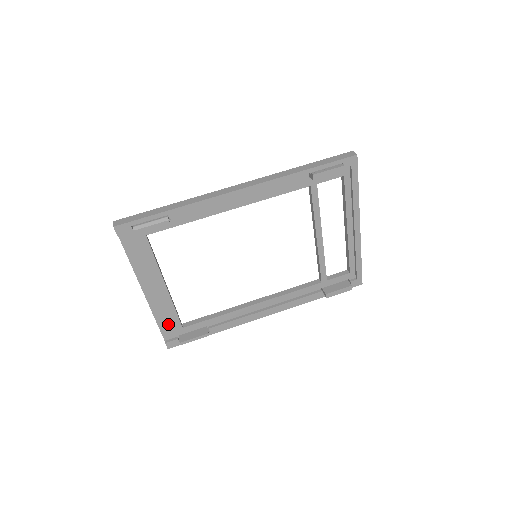
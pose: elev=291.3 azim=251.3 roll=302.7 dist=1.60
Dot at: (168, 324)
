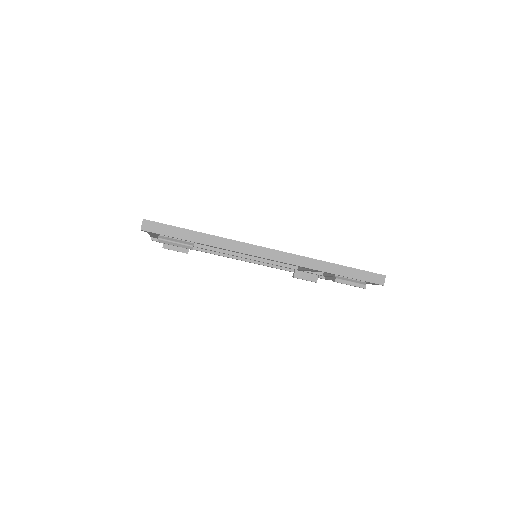
Dot at: occluded
